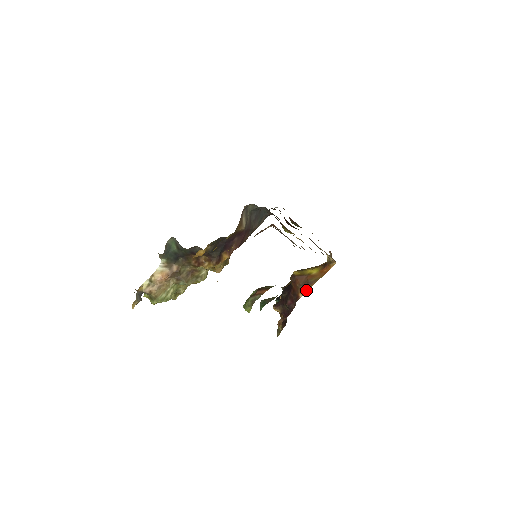
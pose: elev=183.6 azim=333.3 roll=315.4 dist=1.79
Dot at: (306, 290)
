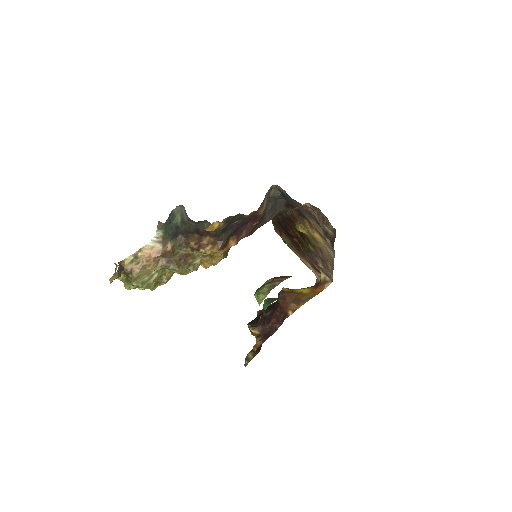
Dot at: (298, 307)
